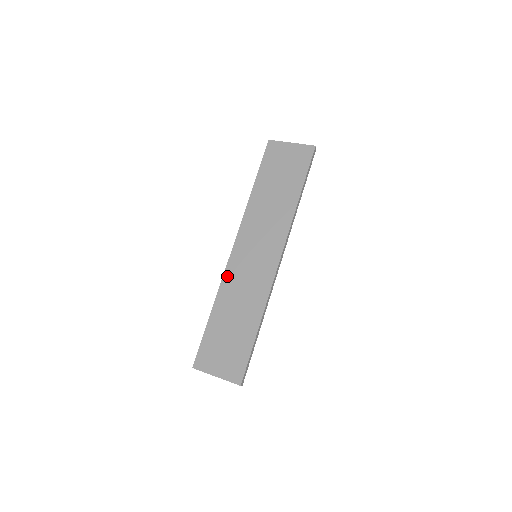
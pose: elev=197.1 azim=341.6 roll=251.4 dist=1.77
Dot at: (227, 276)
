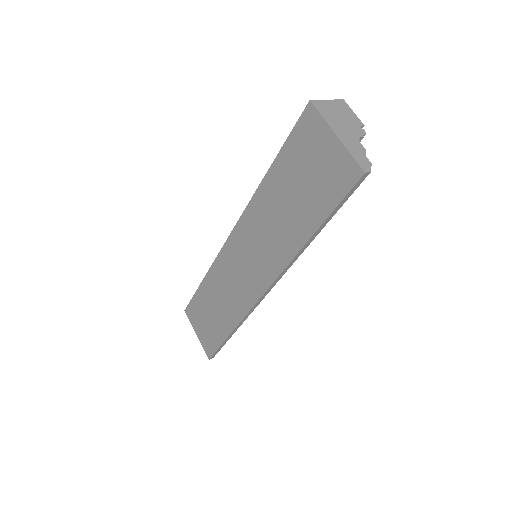
Dot at: (219, 260)
